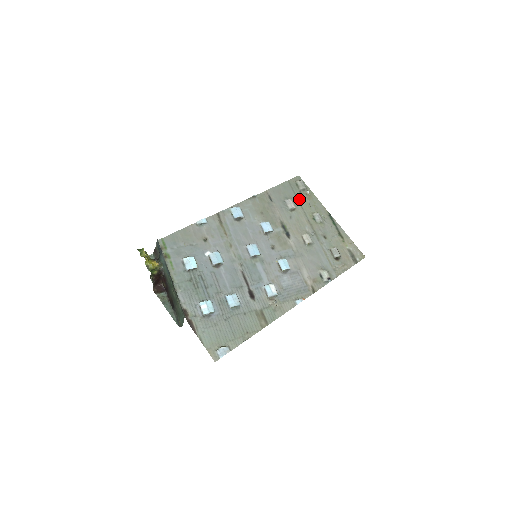
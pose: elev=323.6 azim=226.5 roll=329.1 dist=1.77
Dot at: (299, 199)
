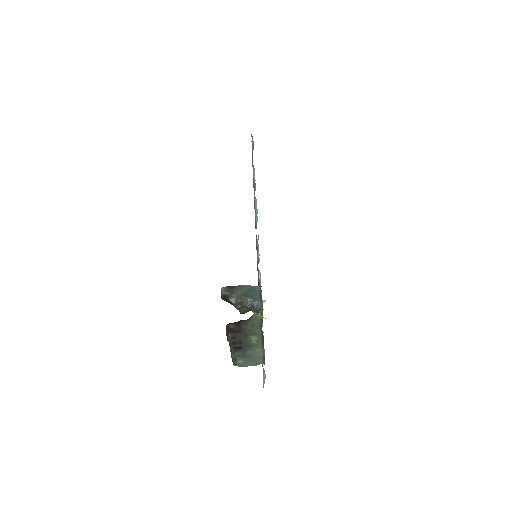
Dot at: occluded
